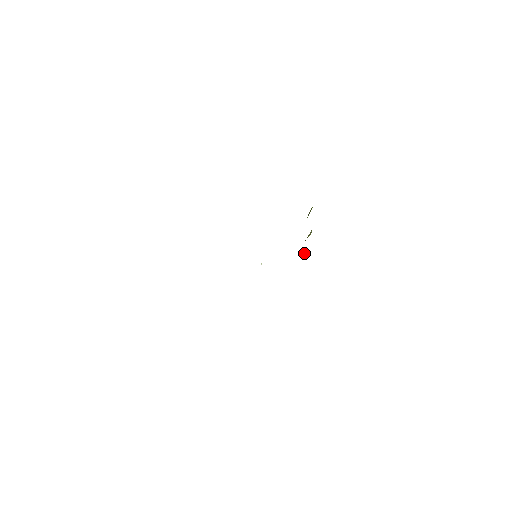
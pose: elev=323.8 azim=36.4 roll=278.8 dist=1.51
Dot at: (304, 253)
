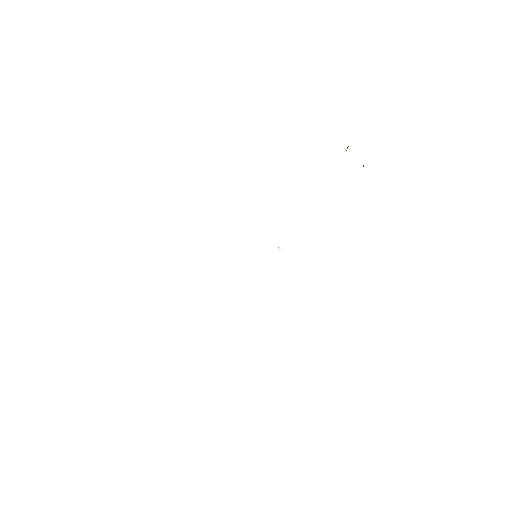
Dot at: occluded
